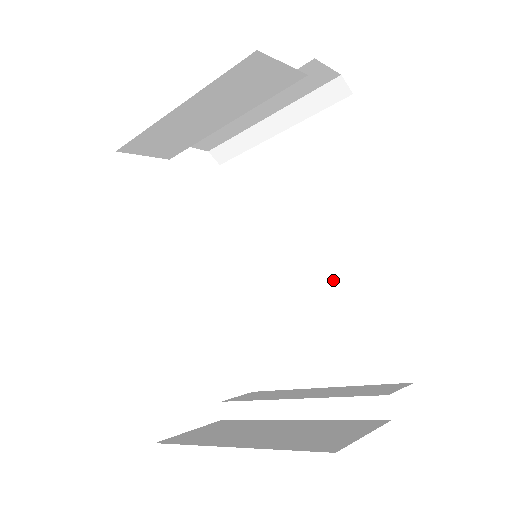
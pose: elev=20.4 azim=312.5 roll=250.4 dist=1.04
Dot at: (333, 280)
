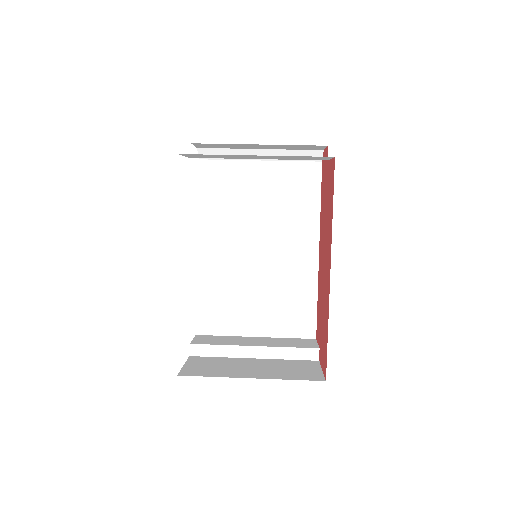
Dot at: (280, 273)
